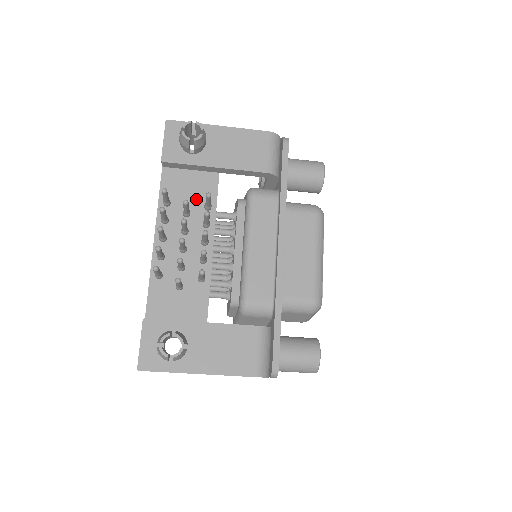
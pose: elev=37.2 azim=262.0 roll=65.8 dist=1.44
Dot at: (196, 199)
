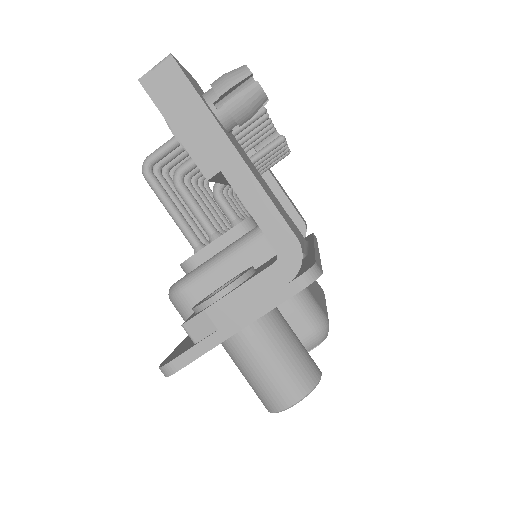
Dot at: occluded
